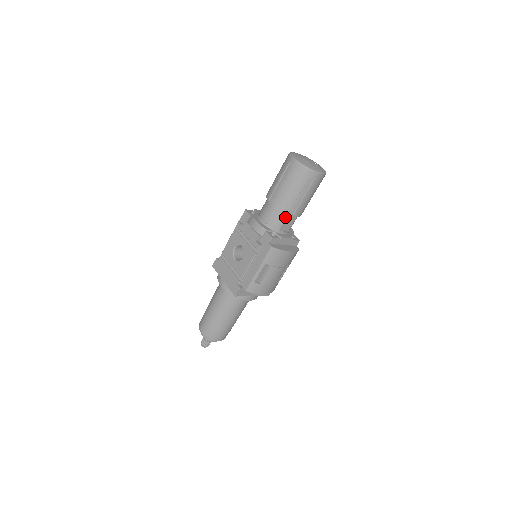
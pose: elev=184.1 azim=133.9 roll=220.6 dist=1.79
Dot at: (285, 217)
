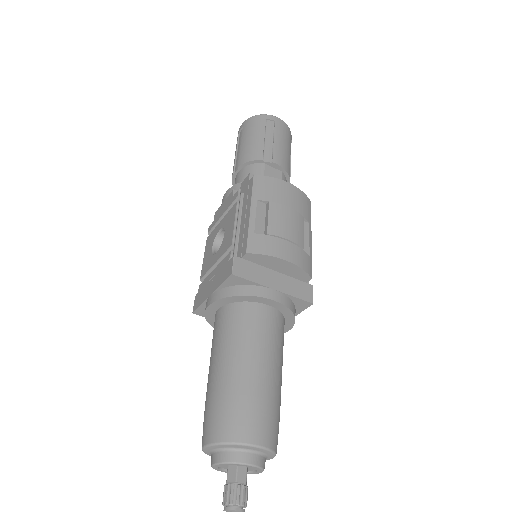
Dot at: (262, 169)
